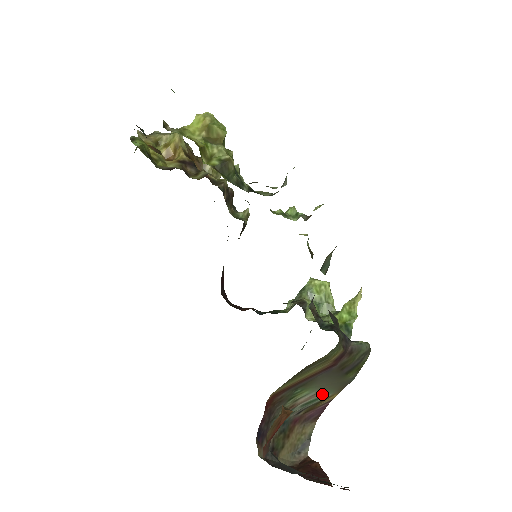
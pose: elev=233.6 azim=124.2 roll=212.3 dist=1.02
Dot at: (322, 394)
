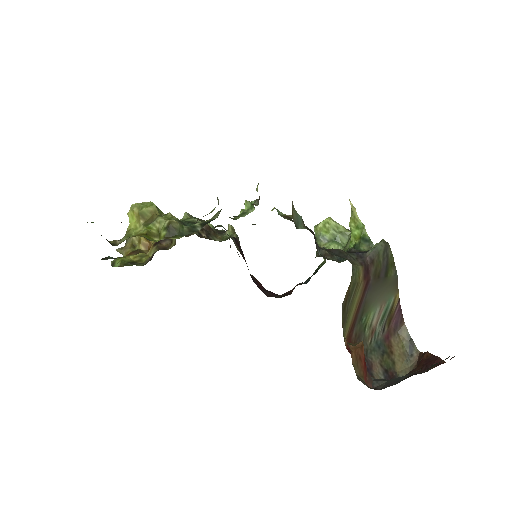
Dot at: (386, 304)
